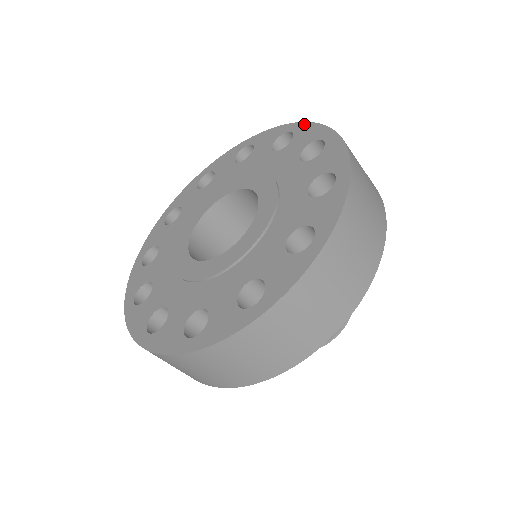
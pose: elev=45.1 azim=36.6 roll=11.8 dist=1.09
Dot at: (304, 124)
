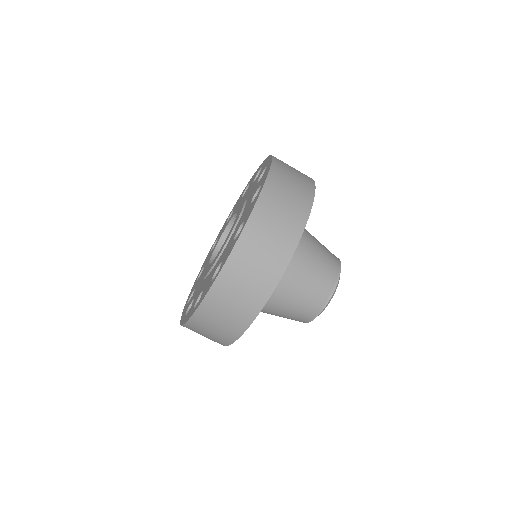
Dot at: (253, 175)
